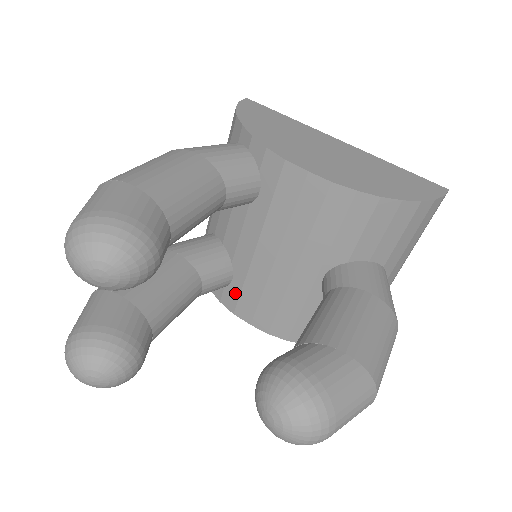
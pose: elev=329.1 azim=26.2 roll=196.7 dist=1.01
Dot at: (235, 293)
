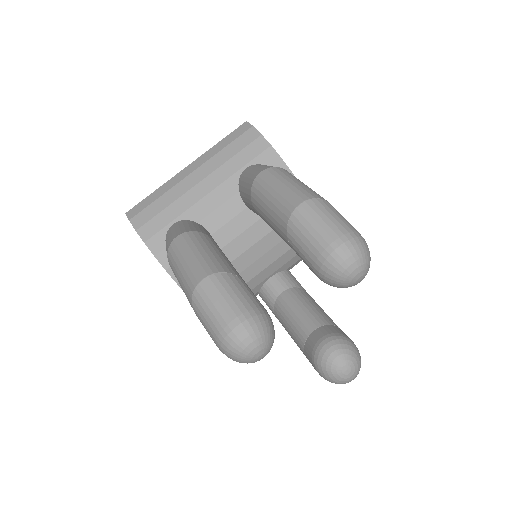
Dot at: occluded
